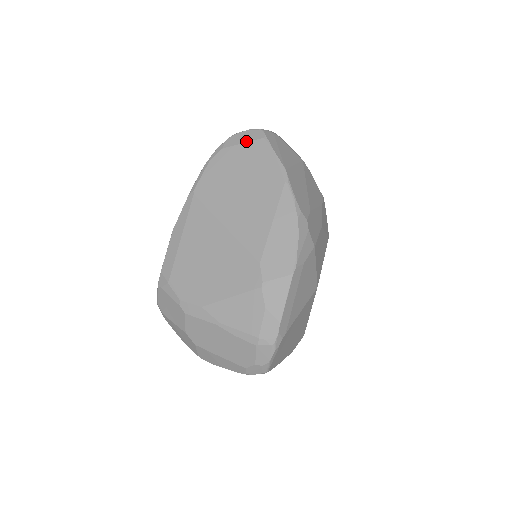
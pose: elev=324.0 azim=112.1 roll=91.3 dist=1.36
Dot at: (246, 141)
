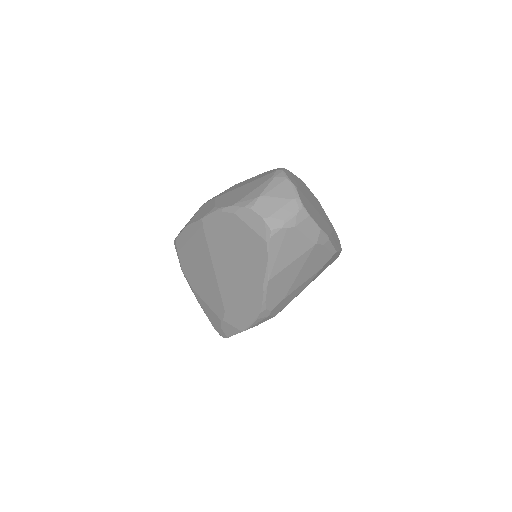
Dot at: (253, 228)
